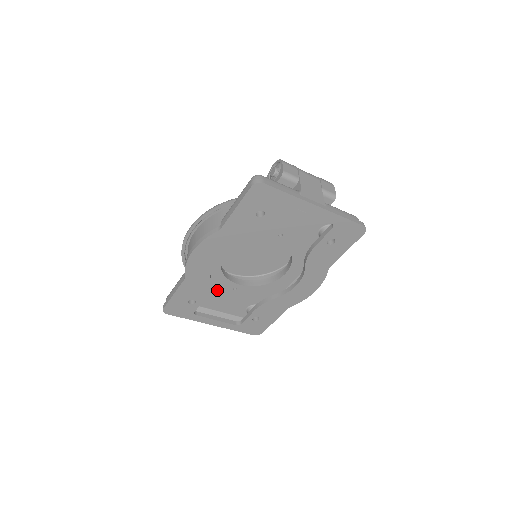
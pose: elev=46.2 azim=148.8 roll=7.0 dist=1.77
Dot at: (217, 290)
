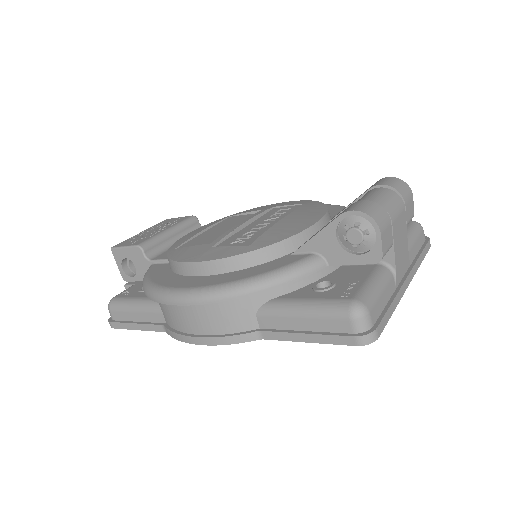
Dot at: occluded
